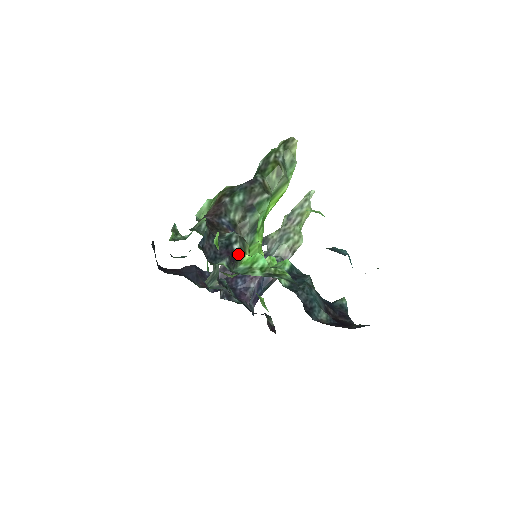
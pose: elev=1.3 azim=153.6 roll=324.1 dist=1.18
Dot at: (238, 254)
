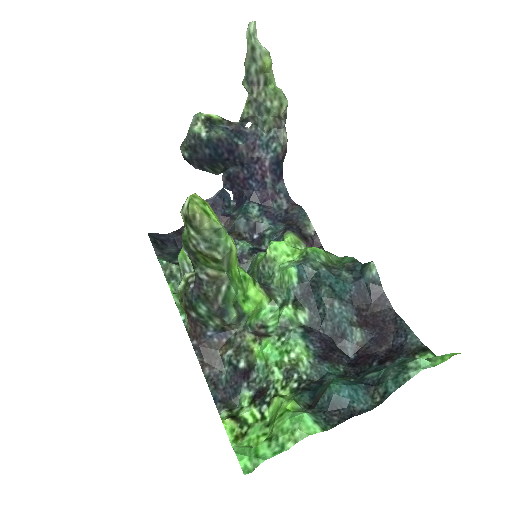
Dot at: (248, 362)
